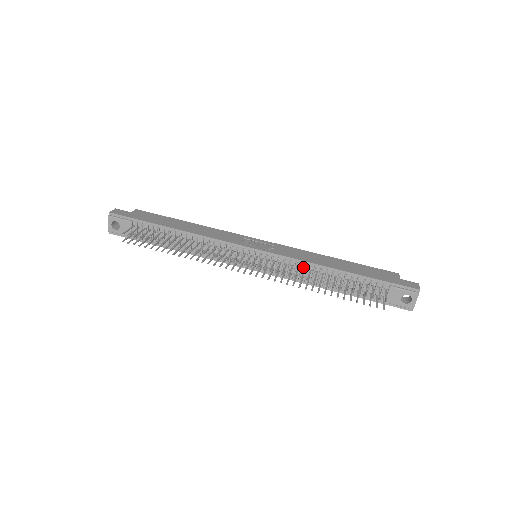
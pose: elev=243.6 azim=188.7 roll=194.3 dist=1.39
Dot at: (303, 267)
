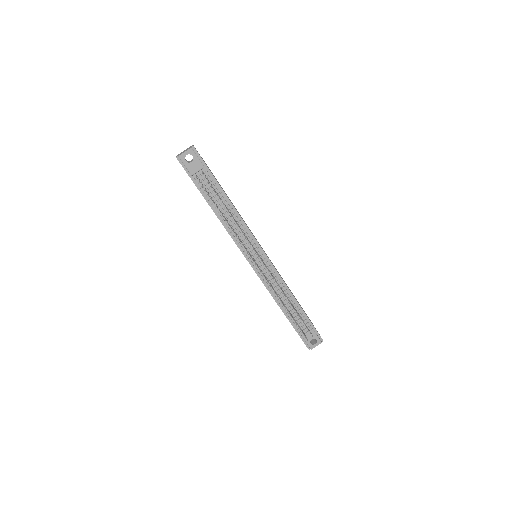
Dot at: (280, 285)
